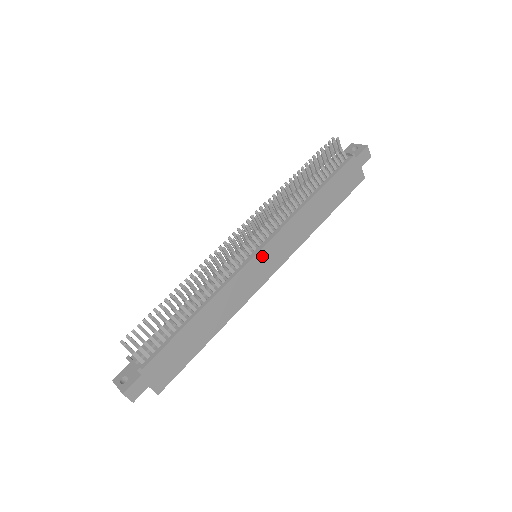
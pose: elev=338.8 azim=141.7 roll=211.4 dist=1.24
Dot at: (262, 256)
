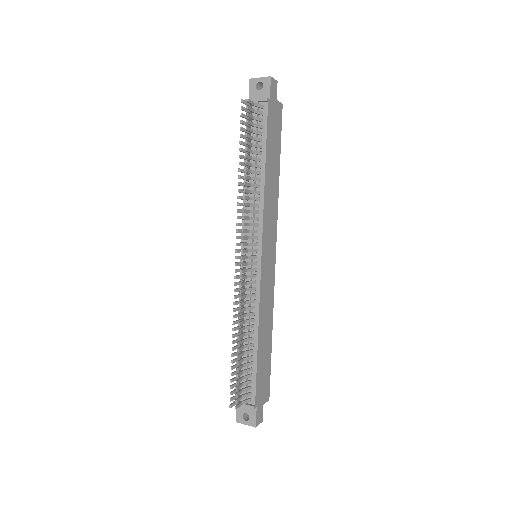
Dot at: (264, 256)
